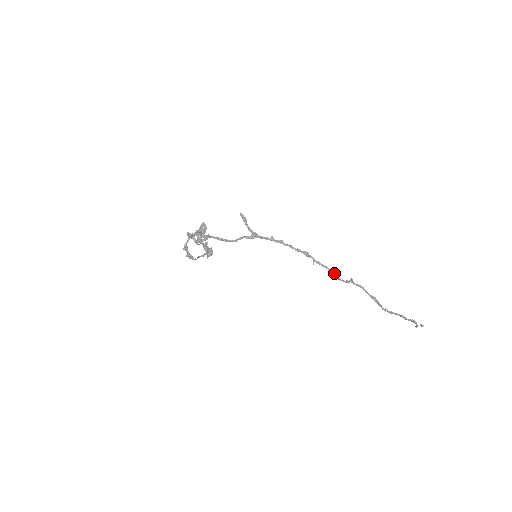
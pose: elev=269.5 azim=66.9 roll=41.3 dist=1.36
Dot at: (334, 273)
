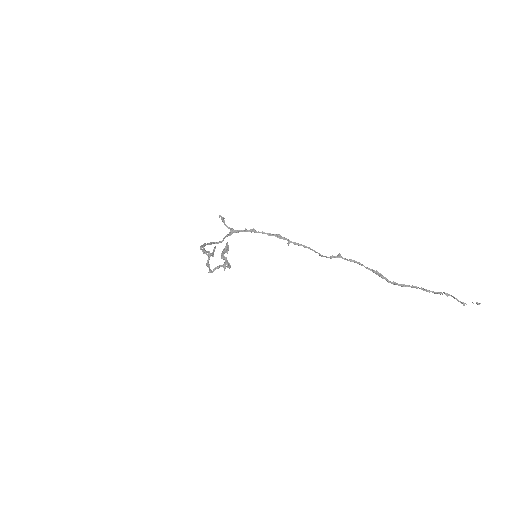
Dot at: (313, 250)
